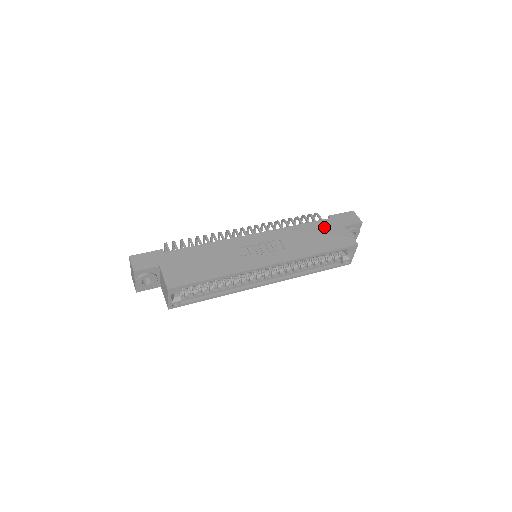
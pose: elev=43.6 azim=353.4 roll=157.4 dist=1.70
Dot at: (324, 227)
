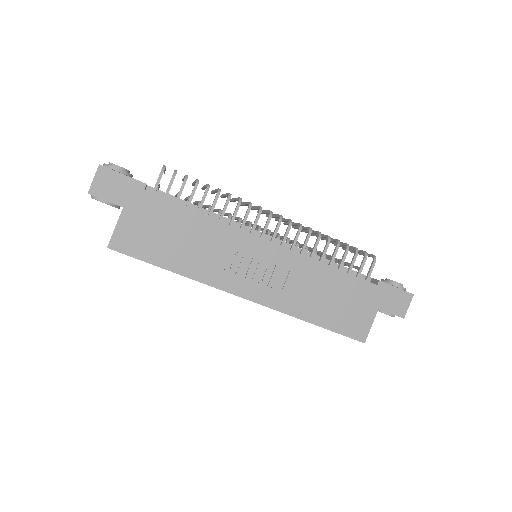
Dot at: (356, 293)
